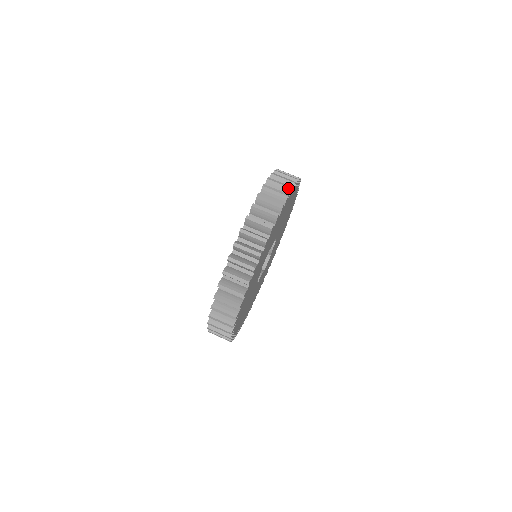
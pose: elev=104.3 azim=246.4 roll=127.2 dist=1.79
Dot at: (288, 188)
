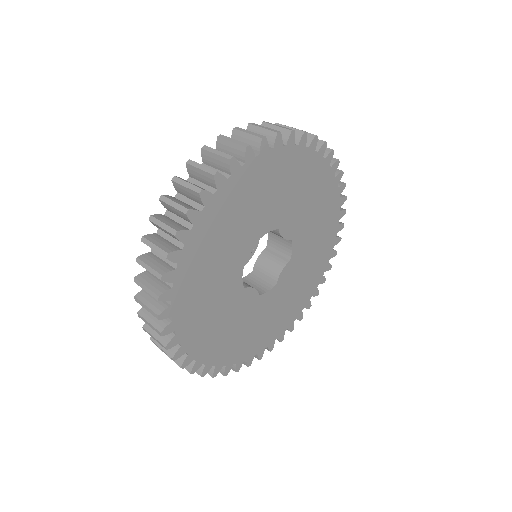
Dot at: (328, 149)
